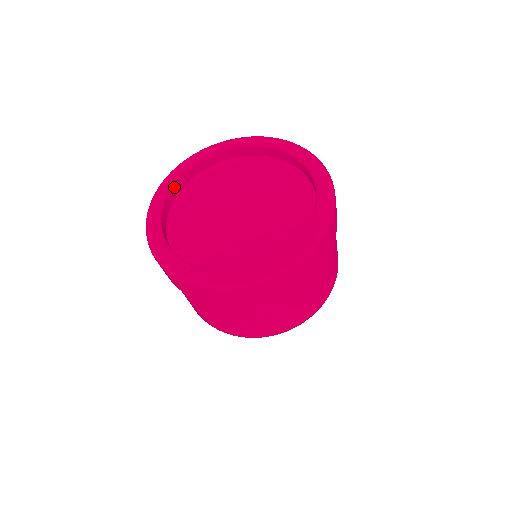
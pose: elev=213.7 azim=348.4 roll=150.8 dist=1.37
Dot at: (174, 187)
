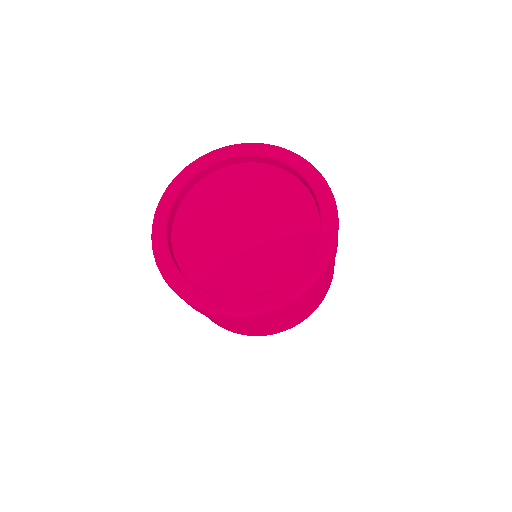
Dot at: (218, 163)
